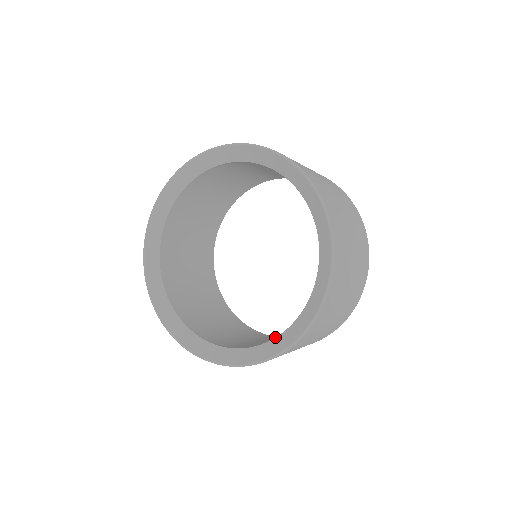
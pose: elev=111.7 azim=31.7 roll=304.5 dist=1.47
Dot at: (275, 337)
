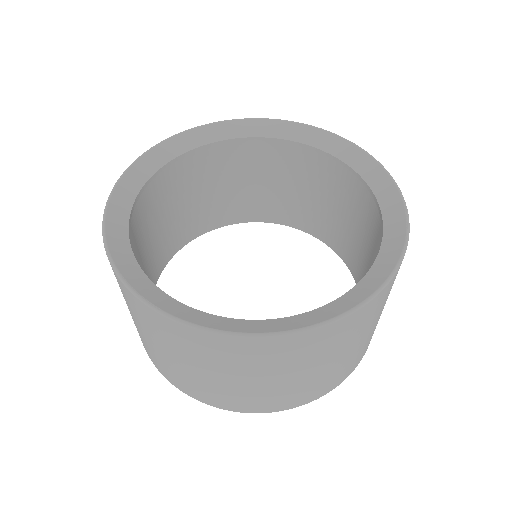
Dot at: (382, 223)
